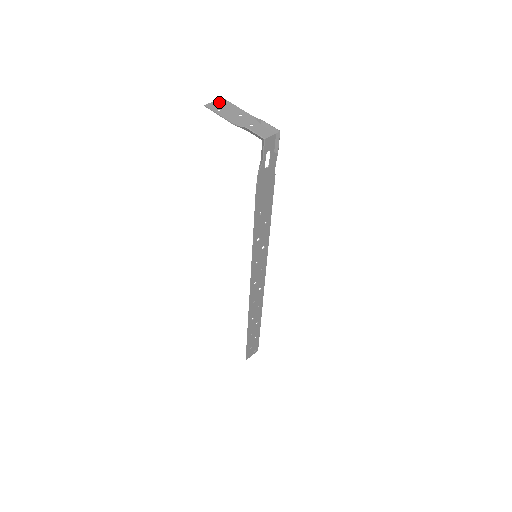
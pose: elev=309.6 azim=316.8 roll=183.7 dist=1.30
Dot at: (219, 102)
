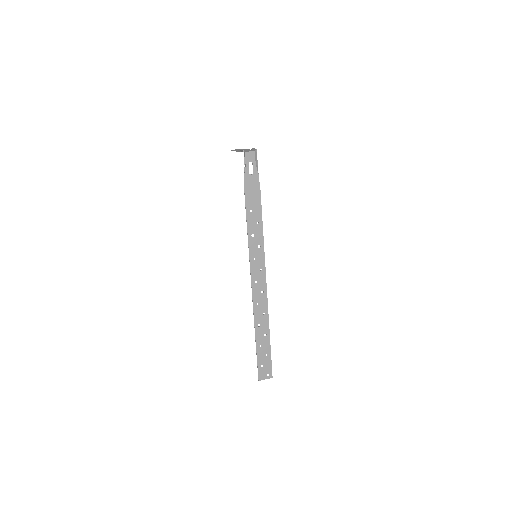
Dot at: occluded
